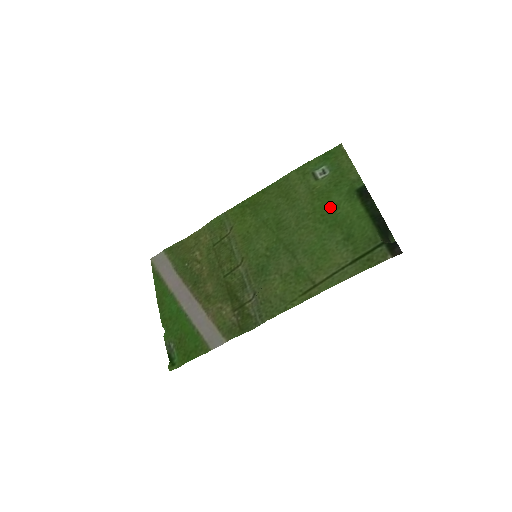
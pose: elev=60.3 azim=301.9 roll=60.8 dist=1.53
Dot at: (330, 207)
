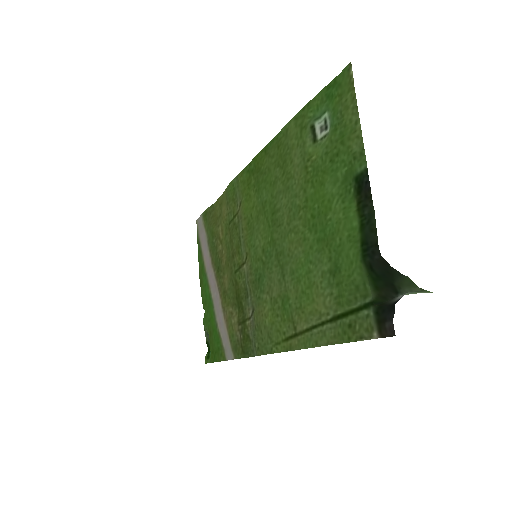
Dot at: (321, 204)
